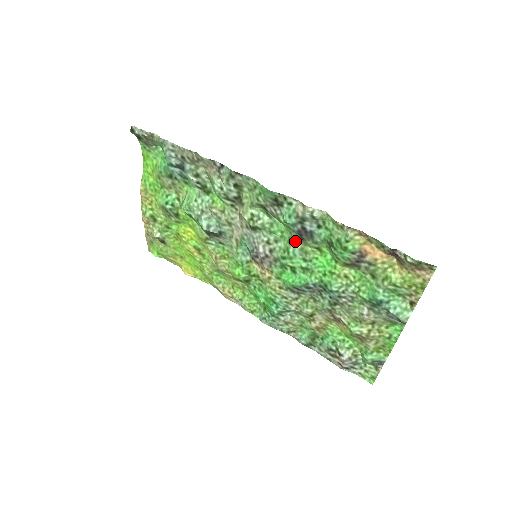
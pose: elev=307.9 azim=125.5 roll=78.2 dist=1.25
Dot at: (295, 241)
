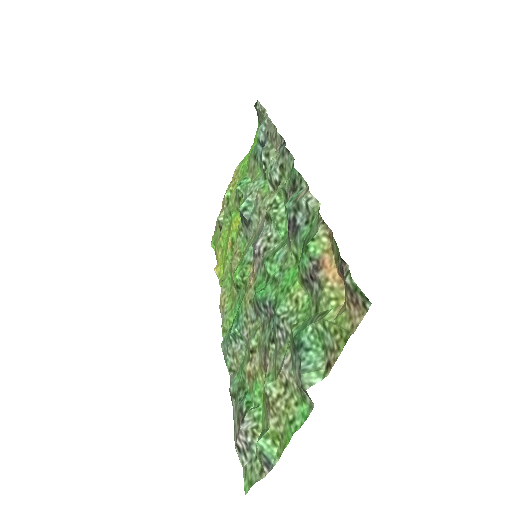
Dot at: (287, 243)
